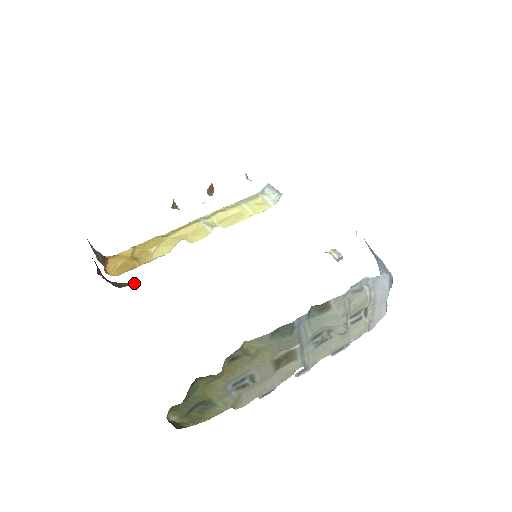
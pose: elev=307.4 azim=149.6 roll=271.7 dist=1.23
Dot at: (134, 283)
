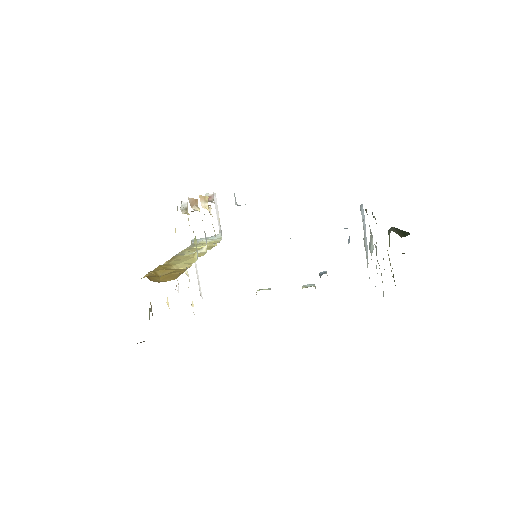
Dot at: occluded
